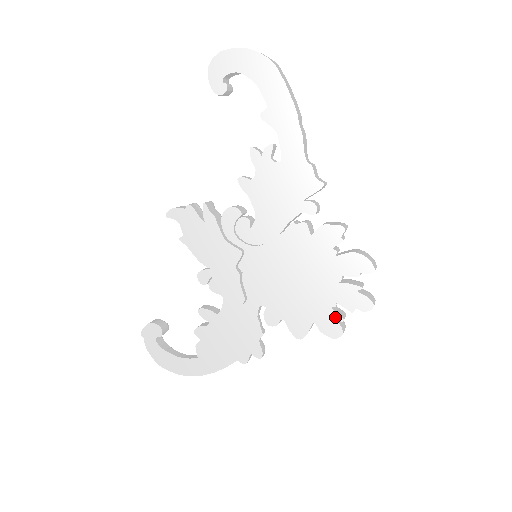
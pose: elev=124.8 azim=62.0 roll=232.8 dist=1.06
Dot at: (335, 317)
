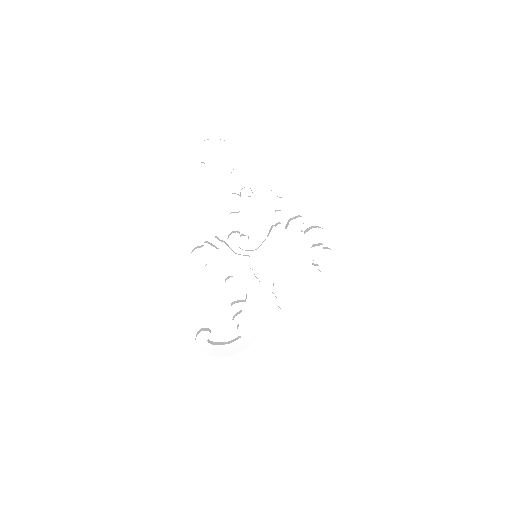
Dot at: (315, 268)
